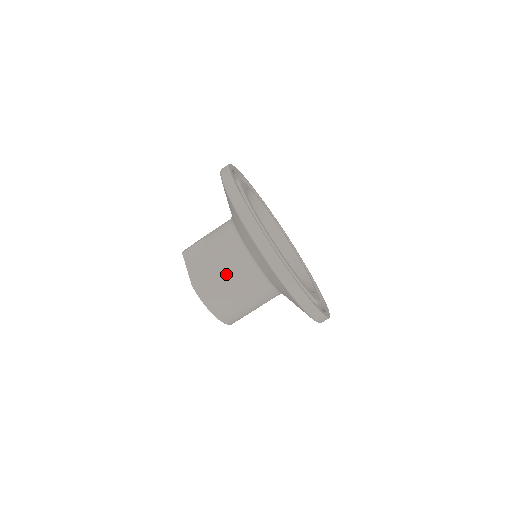
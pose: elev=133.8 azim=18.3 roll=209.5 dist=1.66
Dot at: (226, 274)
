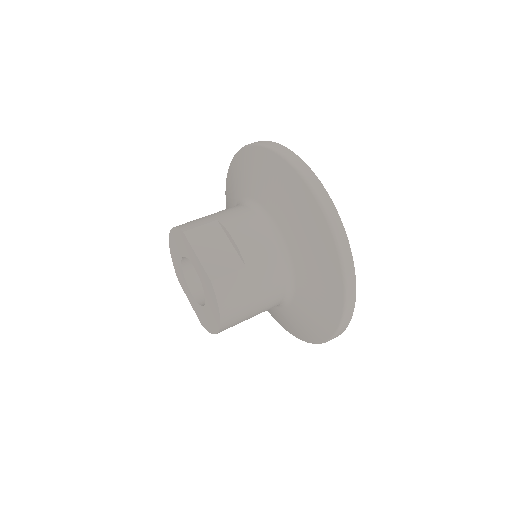
Dot at: (256, 275)
